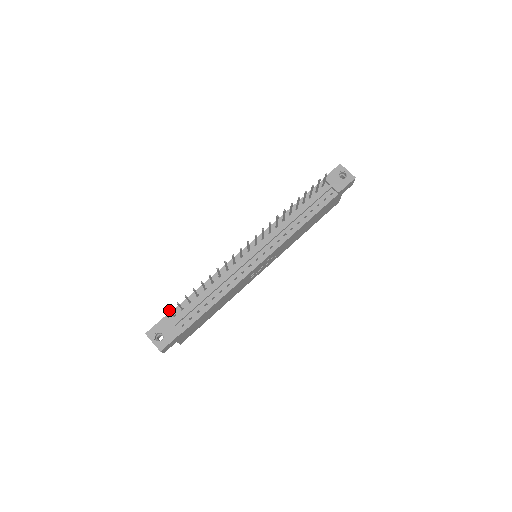
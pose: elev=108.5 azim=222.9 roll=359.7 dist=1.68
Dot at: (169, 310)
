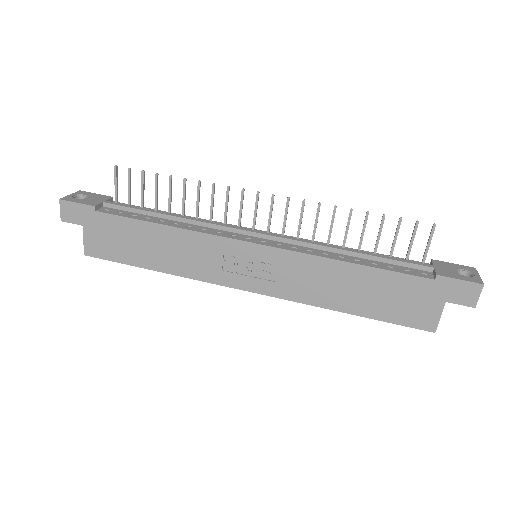
Dot at: (116, 165)
